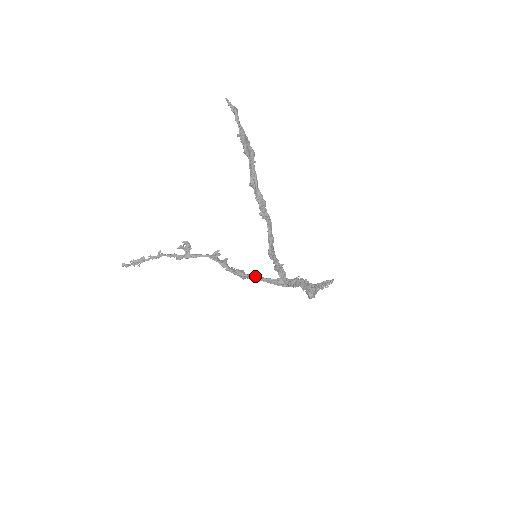
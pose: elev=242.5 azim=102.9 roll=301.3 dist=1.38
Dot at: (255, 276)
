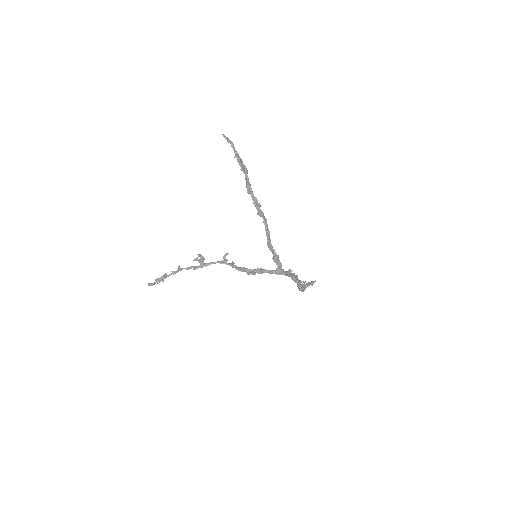
Dot at: (259, 269)
